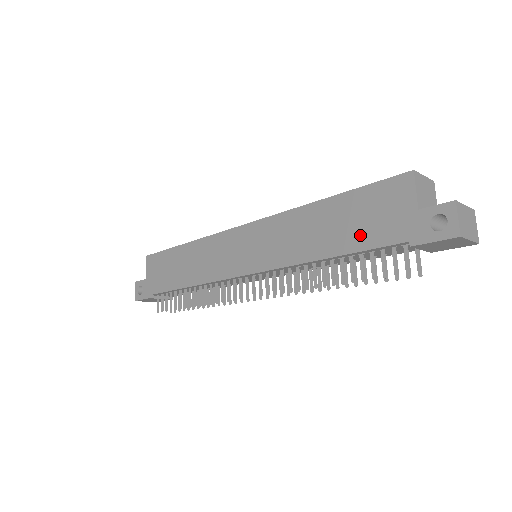
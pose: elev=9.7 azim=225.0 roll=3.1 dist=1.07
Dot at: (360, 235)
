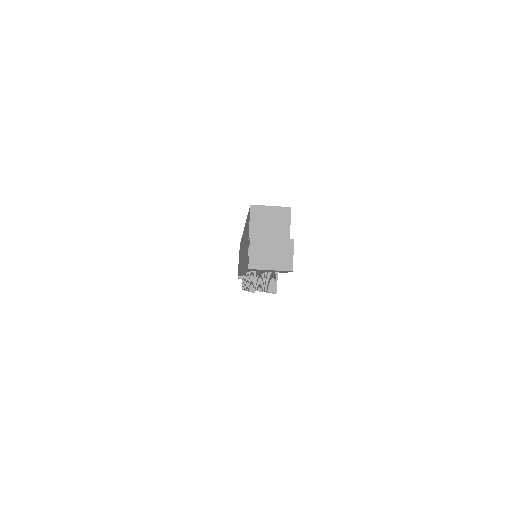
Dot at: (245, 254)
